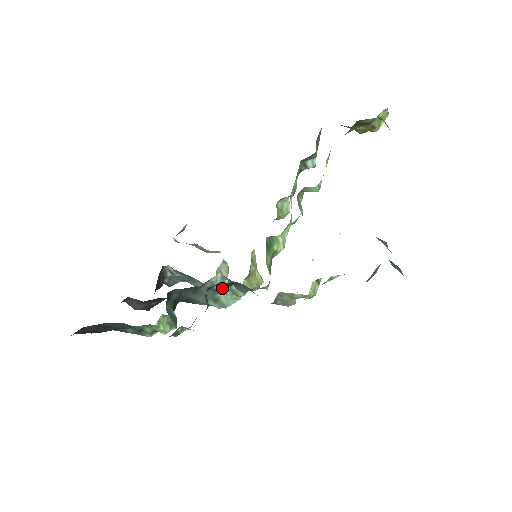
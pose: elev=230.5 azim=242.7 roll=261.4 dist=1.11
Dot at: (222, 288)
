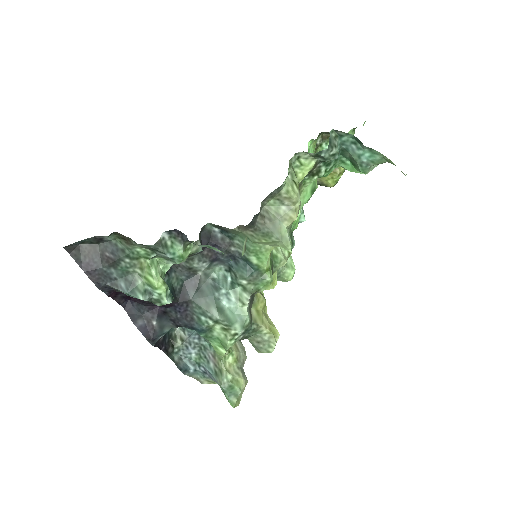
Dot at: (224, 286)
